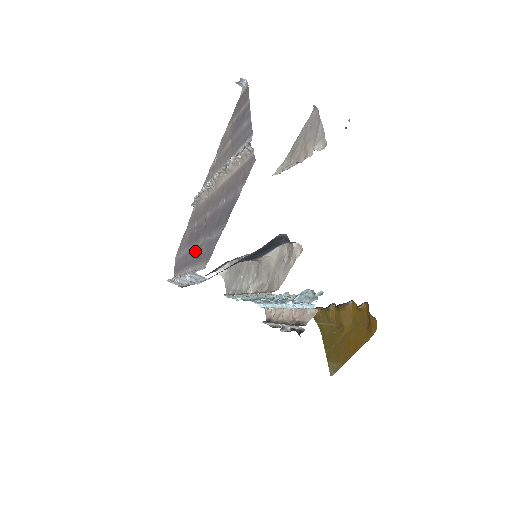
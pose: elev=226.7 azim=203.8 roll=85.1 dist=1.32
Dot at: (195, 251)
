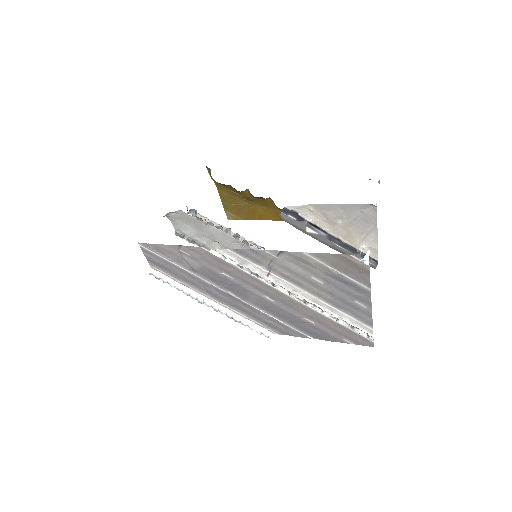
Dot at: (237, 302)
